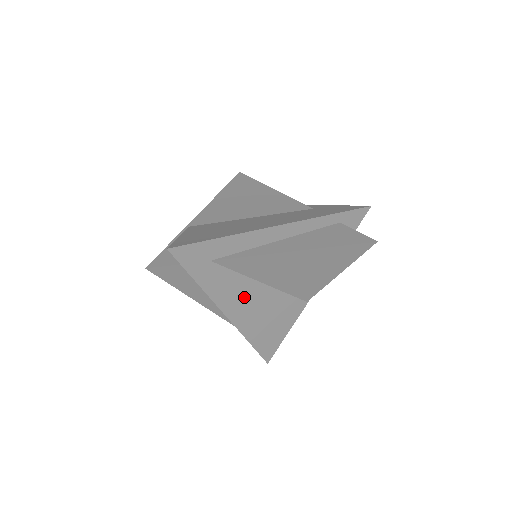
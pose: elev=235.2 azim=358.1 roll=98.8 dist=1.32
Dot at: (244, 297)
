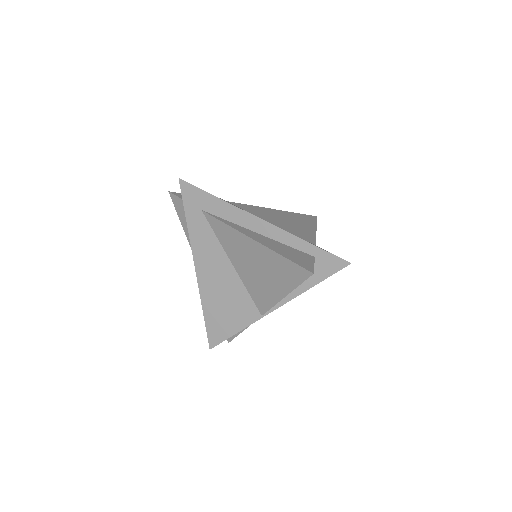
Dot at: (214, 263)
